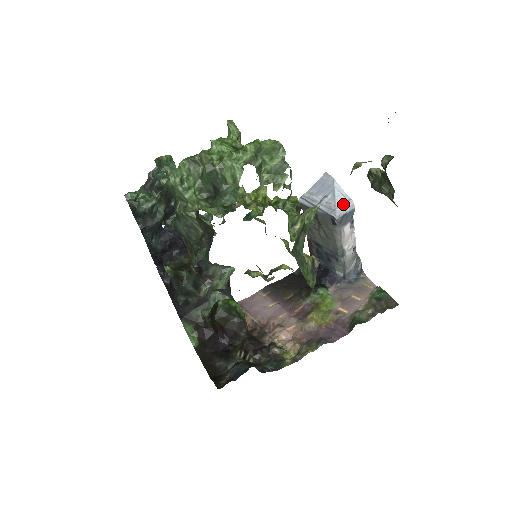
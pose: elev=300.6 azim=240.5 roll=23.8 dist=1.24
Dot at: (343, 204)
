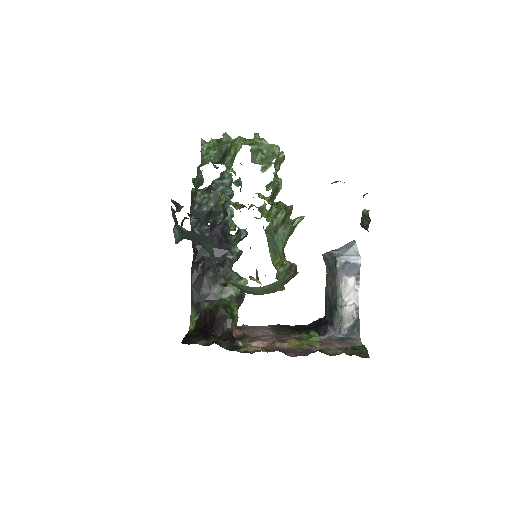
Dot at: (350, 255)
